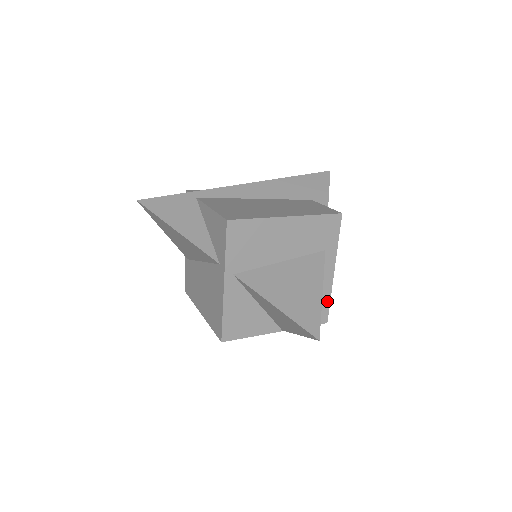
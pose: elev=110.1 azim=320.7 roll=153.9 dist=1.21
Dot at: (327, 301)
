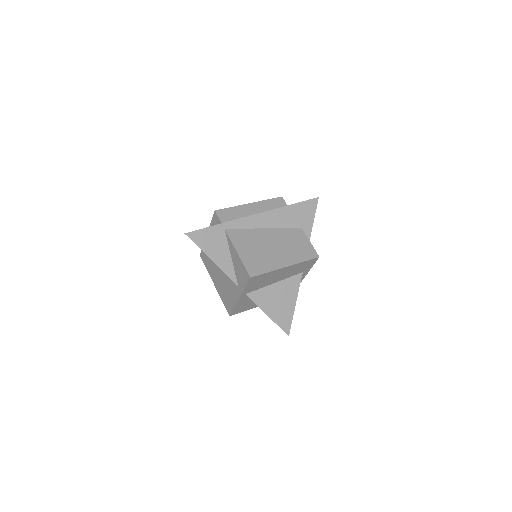
Dot at: occluded
